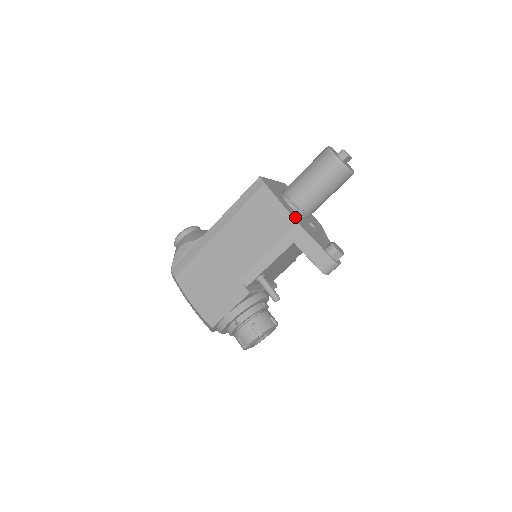
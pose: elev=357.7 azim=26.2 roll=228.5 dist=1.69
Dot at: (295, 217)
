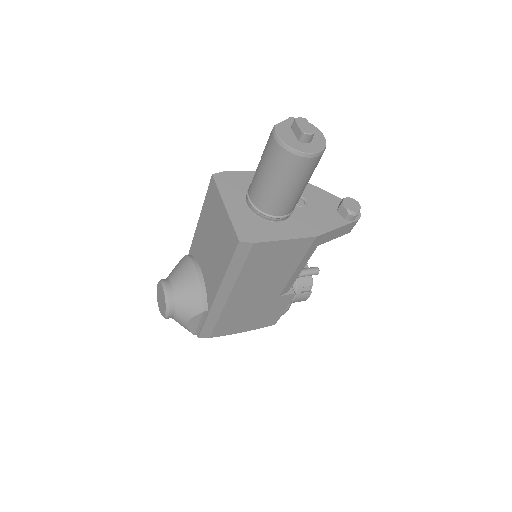
Dot at: (305, 232)
